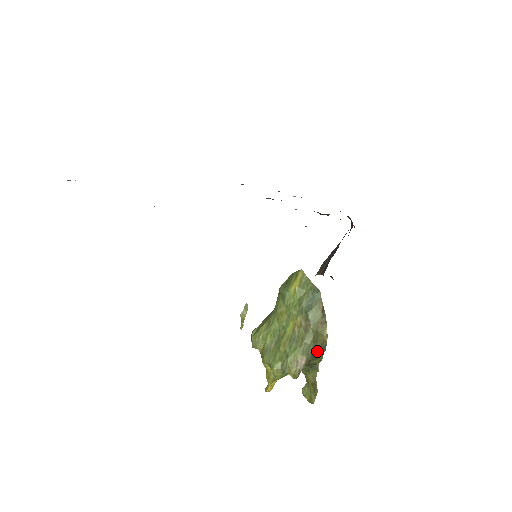
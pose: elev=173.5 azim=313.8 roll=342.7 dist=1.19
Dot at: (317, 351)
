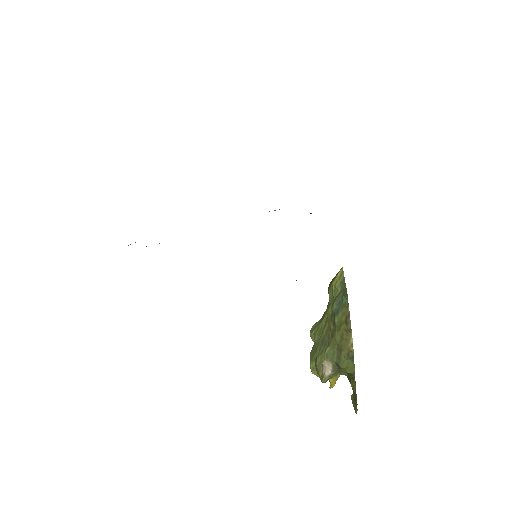
Dot at: (343, 360)
